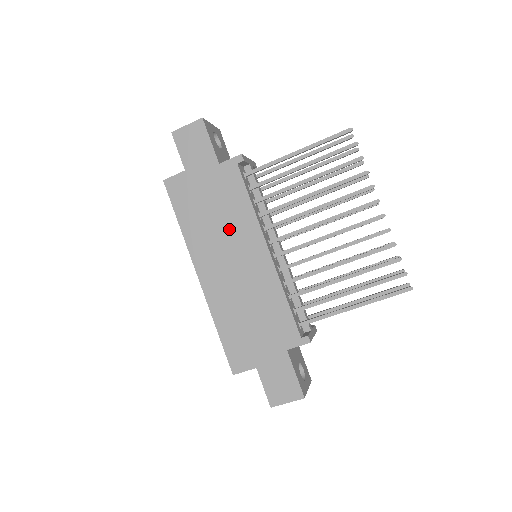
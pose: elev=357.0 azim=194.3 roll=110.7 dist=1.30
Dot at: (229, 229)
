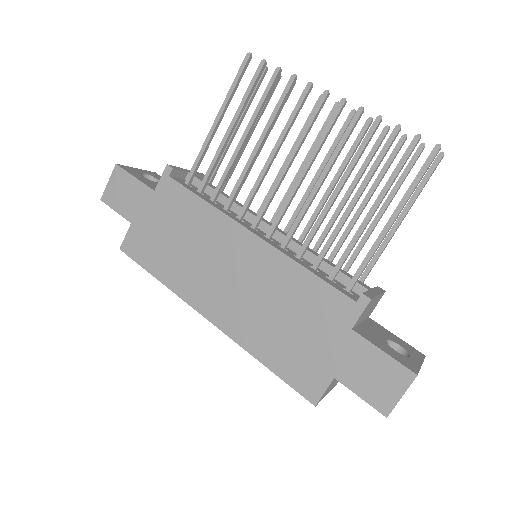
Dot at: (203, 245)
